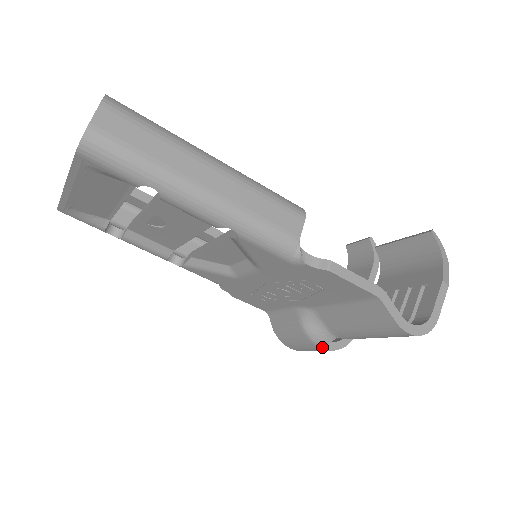
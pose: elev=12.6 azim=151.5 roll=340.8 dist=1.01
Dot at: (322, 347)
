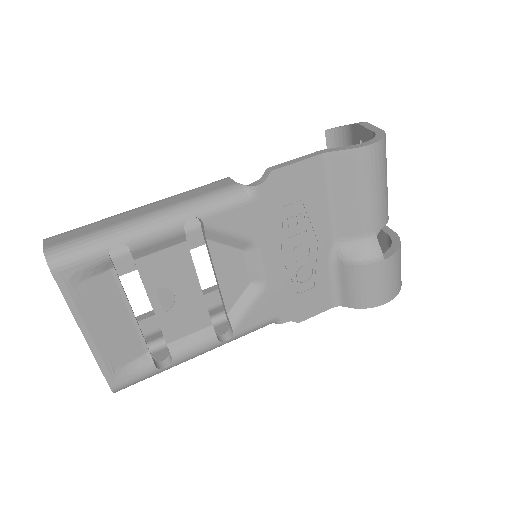
Dot at: (382, 257)
